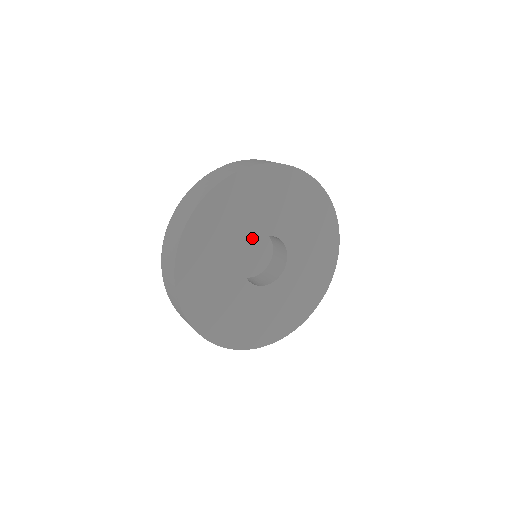
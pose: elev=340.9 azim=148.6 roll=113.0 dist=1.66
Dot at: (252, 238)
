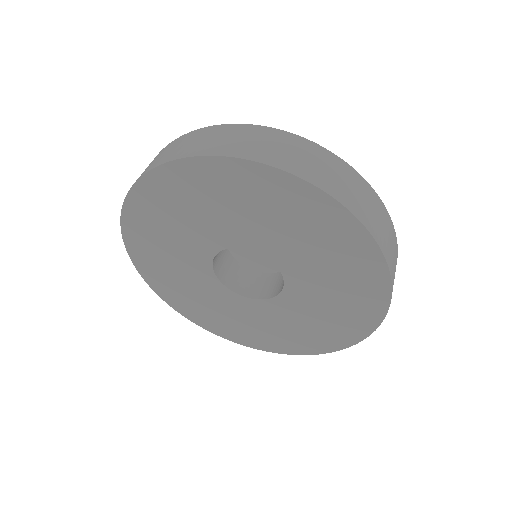
Dot at: (213, 248)
